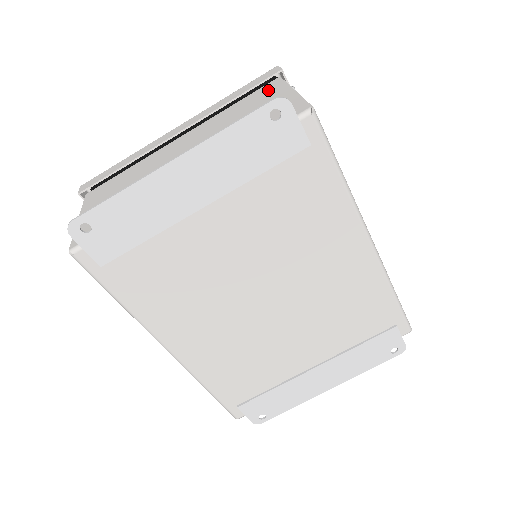
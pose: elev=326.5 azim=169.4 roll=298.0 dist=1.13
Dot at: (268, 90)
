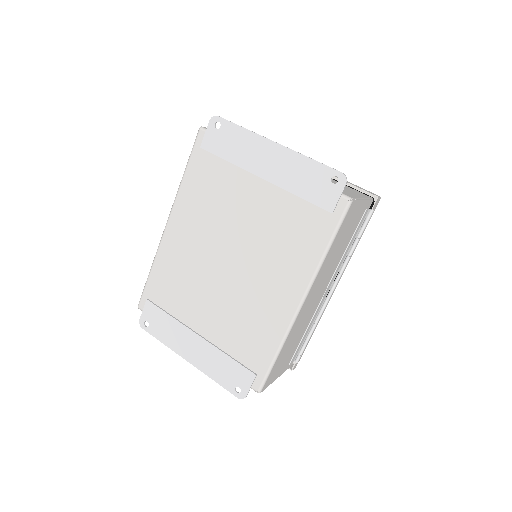
Dot at: (359, 193)
